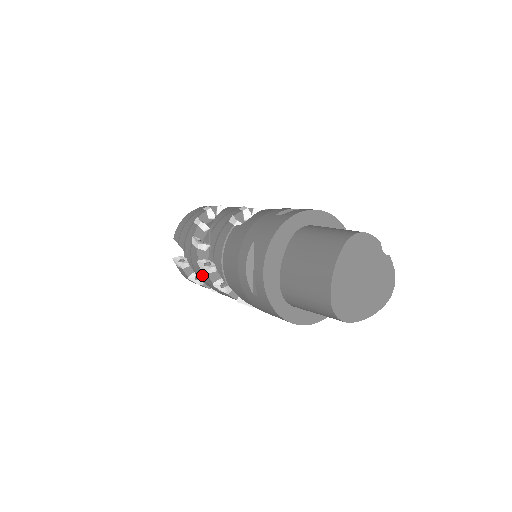
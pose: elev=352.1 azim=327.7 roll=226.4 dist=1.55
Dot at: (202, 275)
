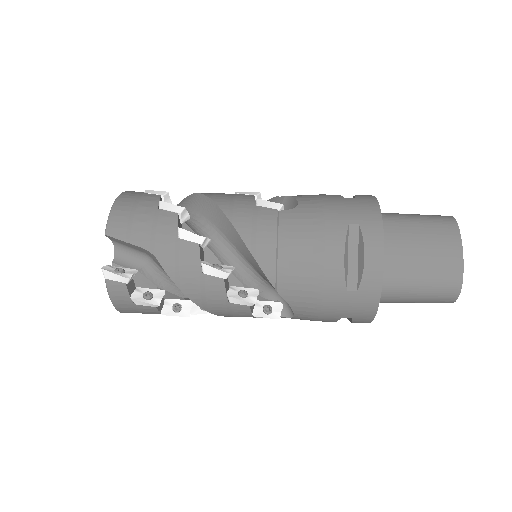
Dot at: (202, 284)
